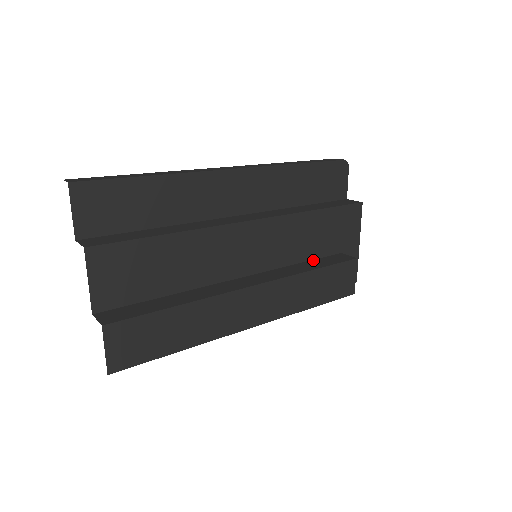
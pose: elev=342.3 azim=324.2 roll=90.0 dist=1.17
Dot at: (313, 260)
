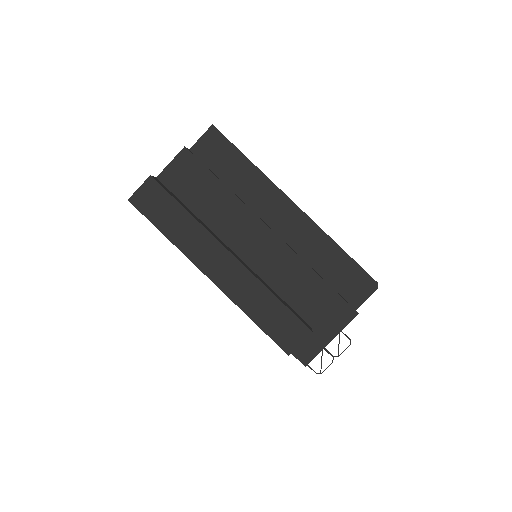
Dot at: (287, 303)
